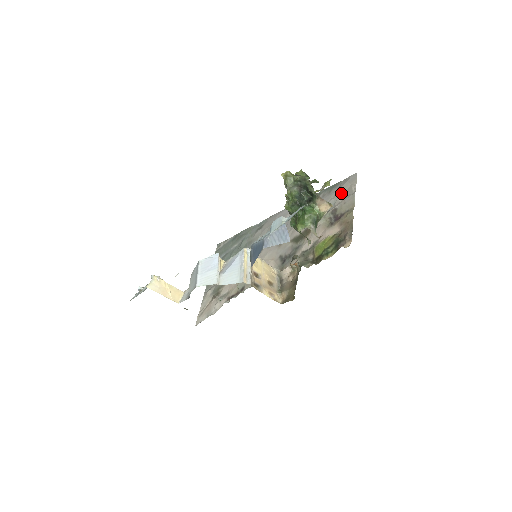
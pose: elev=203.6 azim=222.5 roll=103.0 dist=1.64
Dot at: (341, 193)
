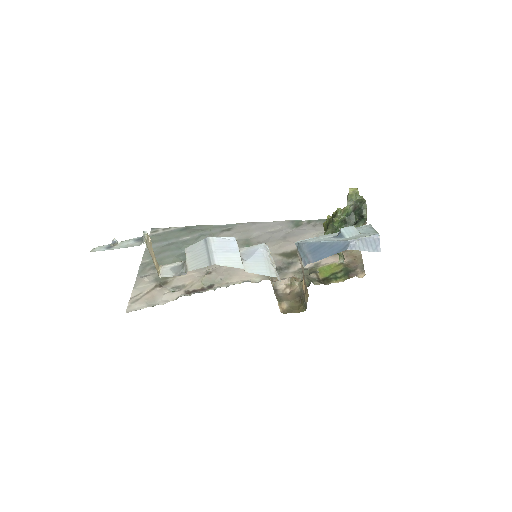
Dot at: occluded
